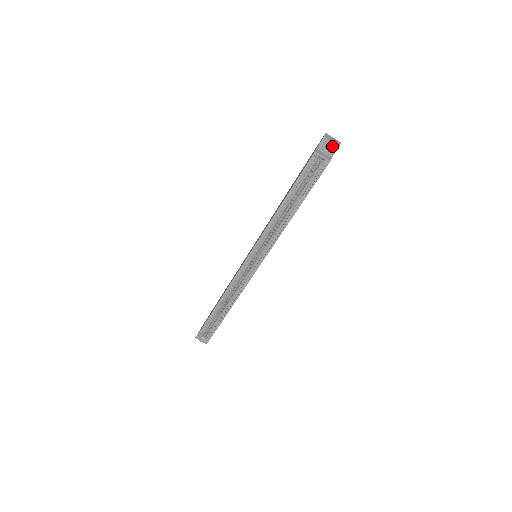
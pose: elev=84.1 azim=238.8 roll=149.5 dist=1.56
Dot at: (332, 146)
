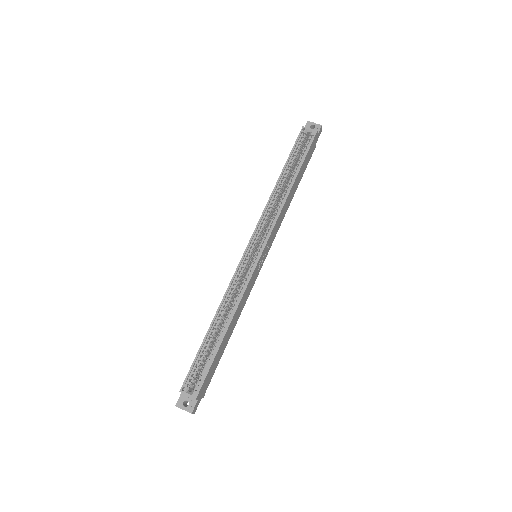
Dot at: (316, 125)
